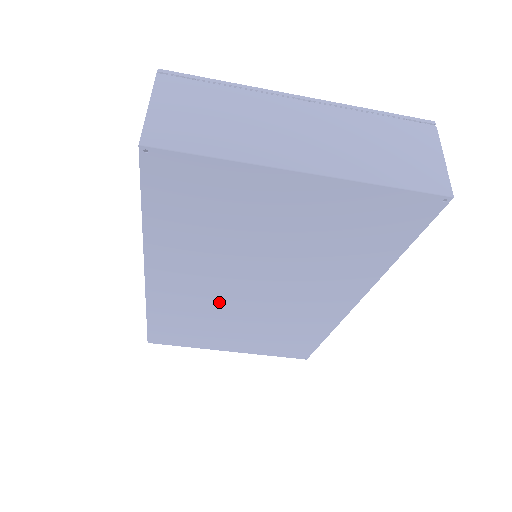
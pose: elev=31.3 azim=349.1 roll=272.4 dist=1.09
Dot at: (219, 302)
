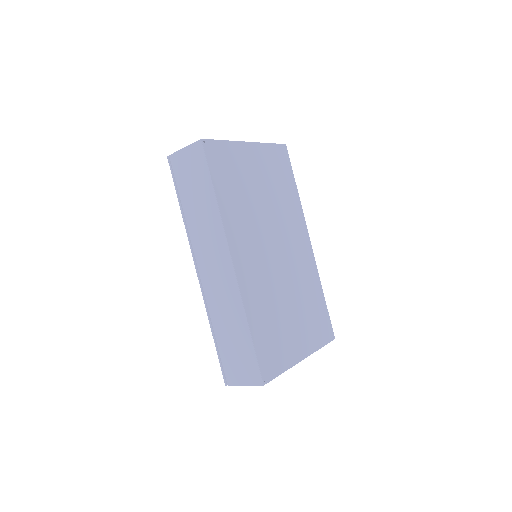
Dot at: (270, 274)
